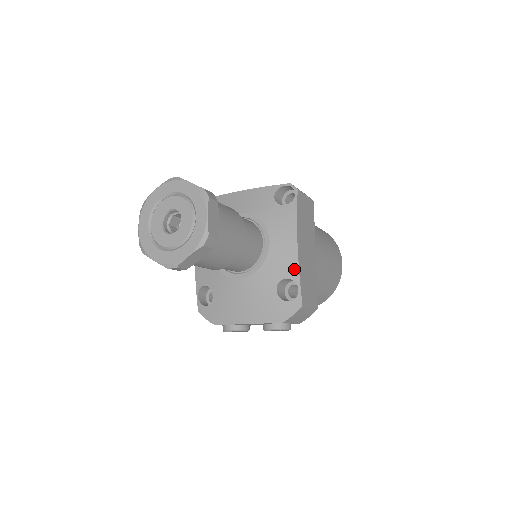
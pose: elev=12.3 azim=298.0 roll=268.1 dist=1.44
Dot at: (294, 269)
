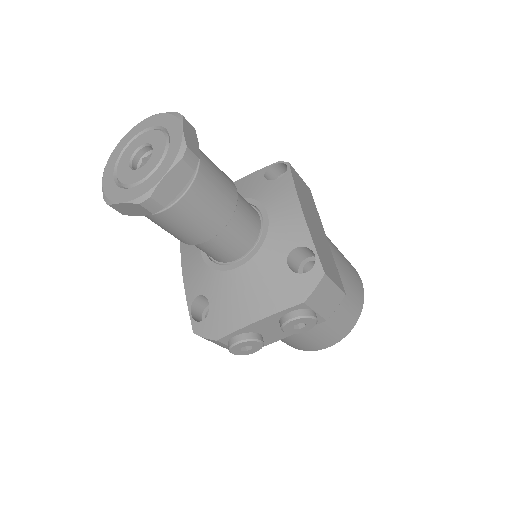
Dot at: (304, 234)
